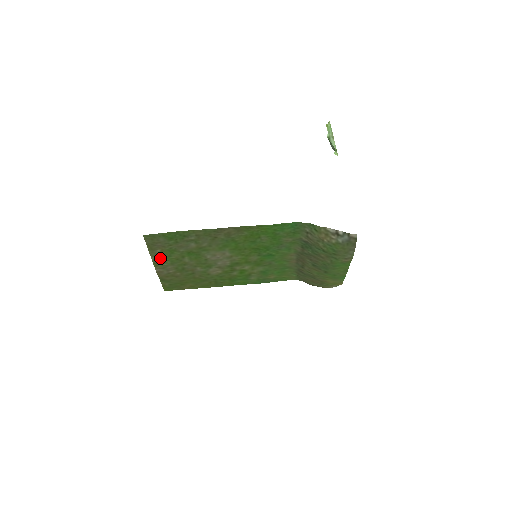
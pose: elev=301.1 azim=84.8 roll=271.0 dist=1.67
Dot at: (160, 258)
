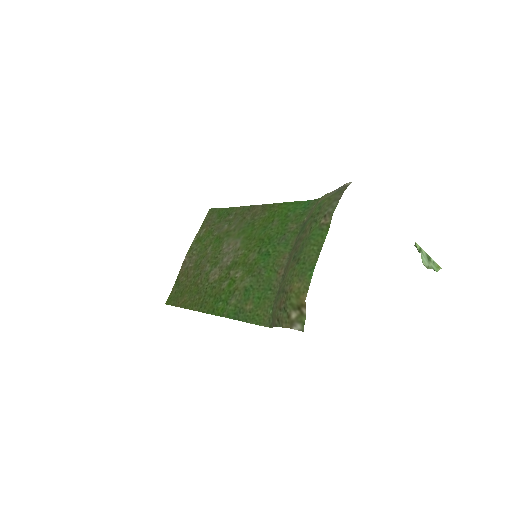
Dot at: (198, 242)
